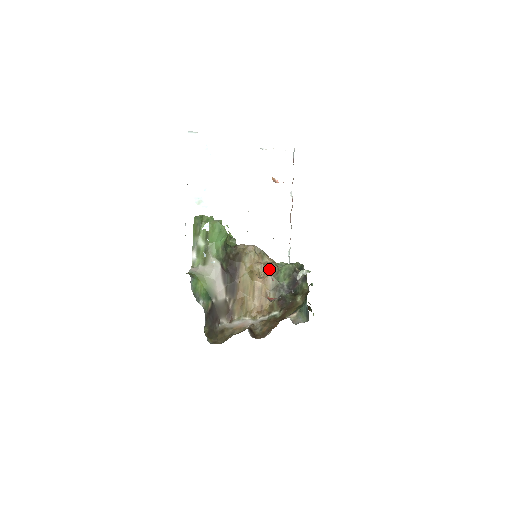
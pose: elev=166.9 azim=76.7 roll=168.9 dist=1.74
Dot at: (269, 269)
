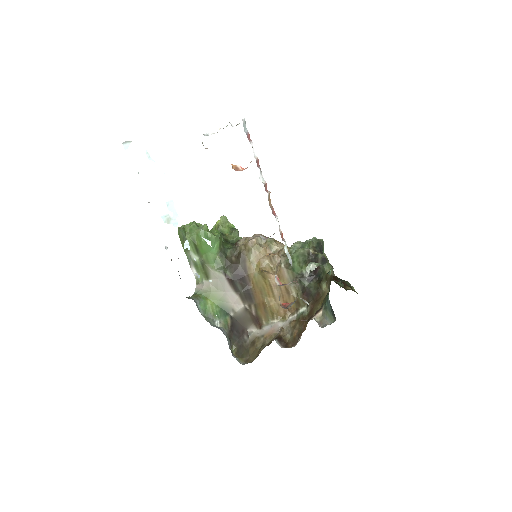
Dot at: (280, 260)
